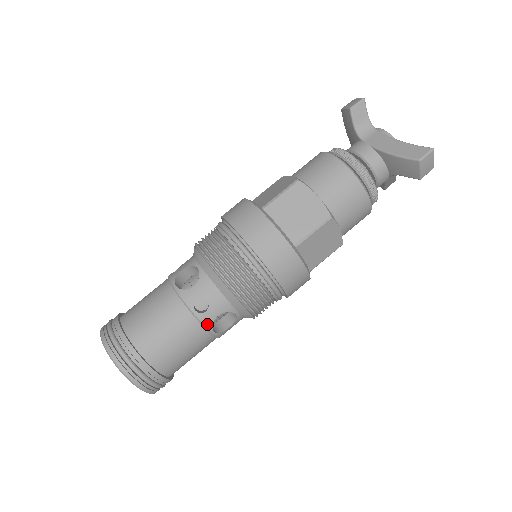
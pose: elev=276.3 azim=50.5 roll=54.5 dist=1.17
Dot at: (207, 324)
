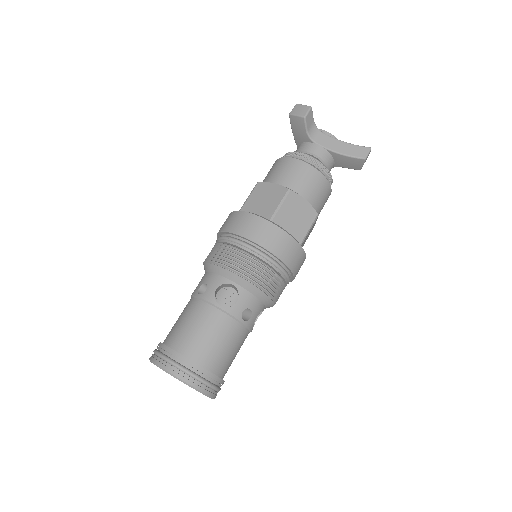
Dot at: (251, 327)
